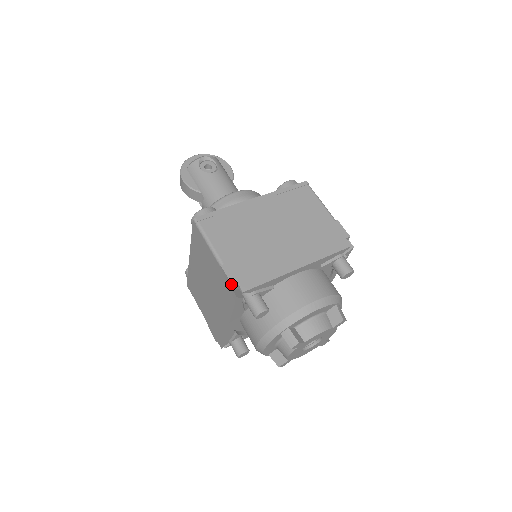
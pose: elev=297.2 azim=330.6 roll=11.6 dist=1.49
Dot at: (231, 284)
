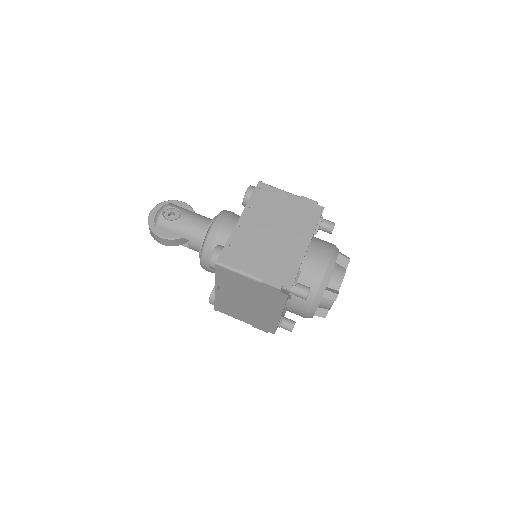
Dot at: (279, 290)
